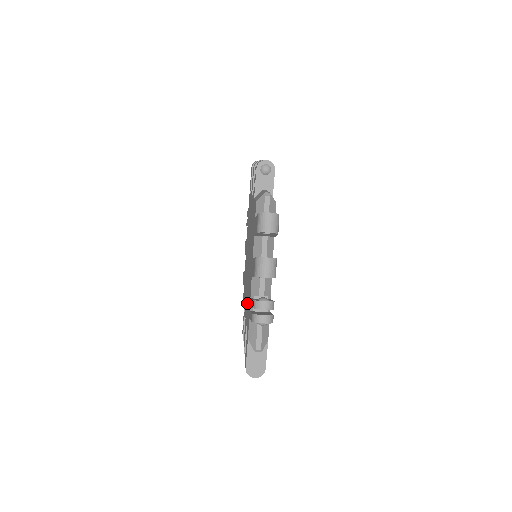
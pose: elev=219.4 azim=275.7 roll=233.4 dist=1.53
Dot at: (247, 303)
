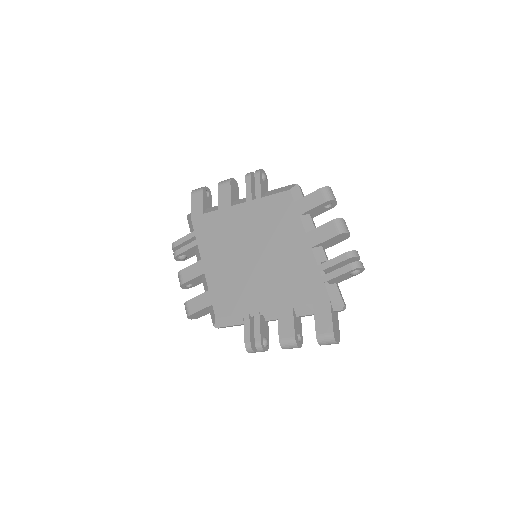
Dot at: (286, 287)
